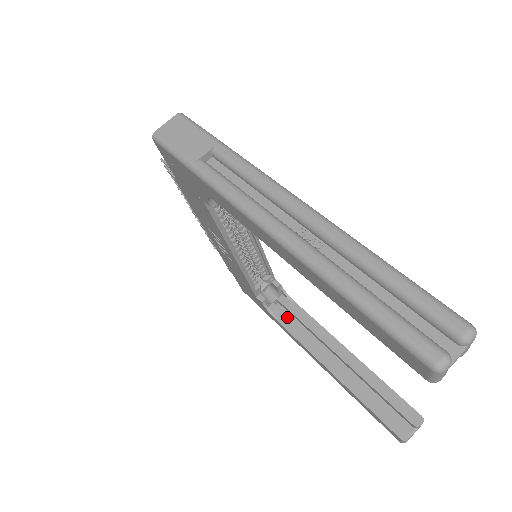
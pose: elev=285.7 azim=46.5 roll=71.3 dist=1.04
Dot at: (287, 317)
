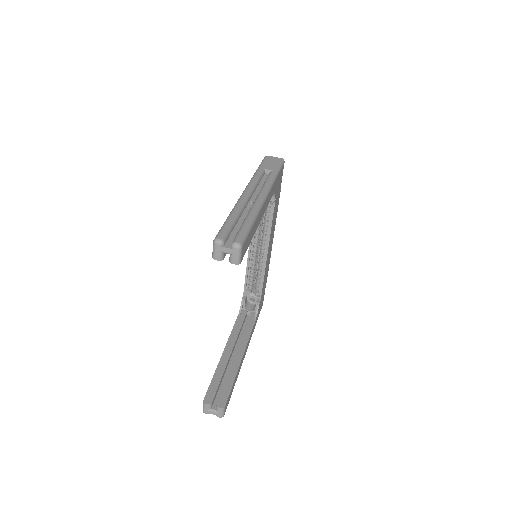
Dot at: (243, 320)
